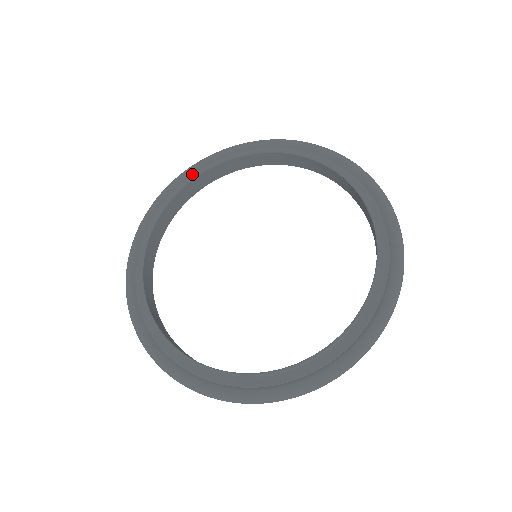
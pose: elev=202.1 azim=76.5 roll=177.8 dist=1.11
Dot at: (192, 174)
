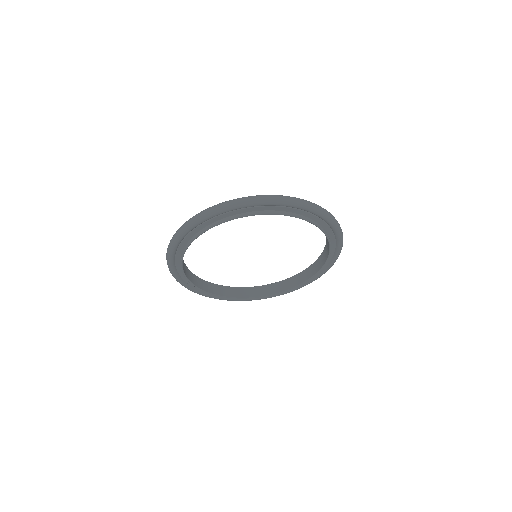
Dot at: (213, 218)
